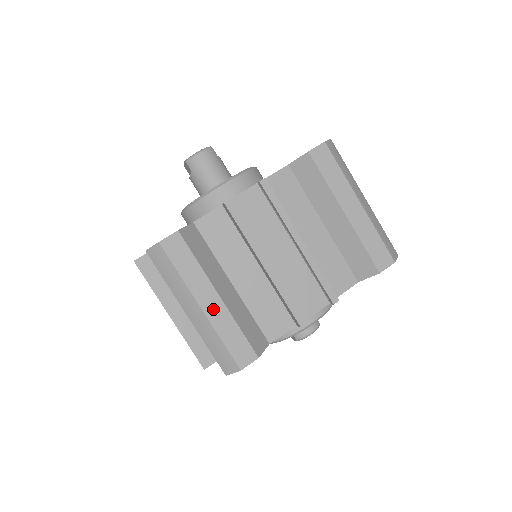
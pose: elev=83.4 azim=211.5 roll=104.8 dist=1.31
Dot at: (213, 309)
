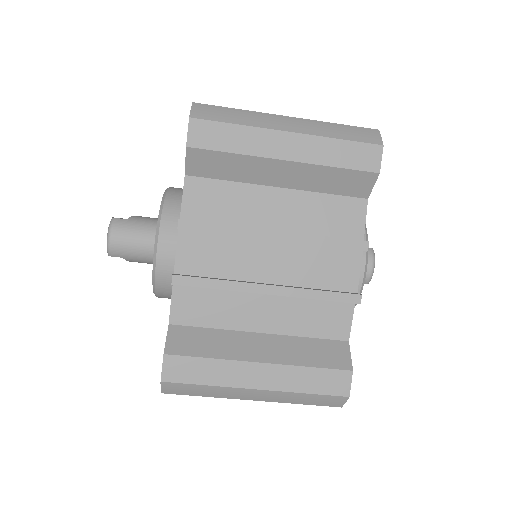
Dot at: (269, 379)
